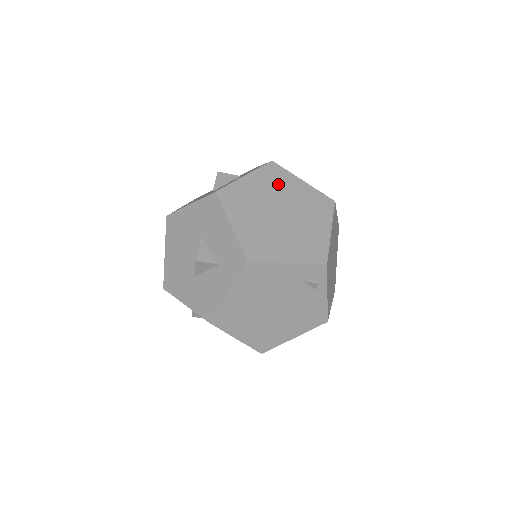
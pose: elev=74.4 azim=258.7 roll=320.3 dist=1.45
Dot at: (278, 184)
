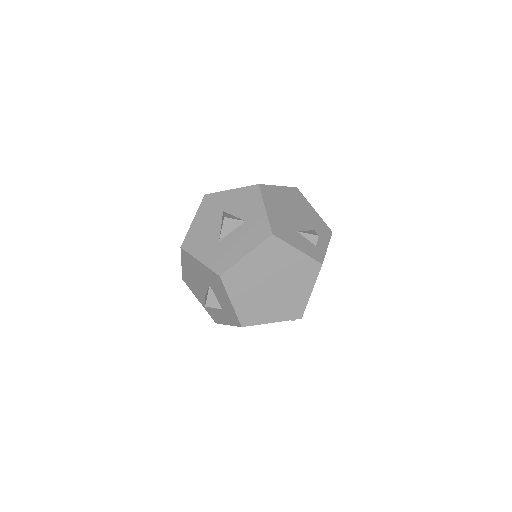
Dot at: (274, 258)
